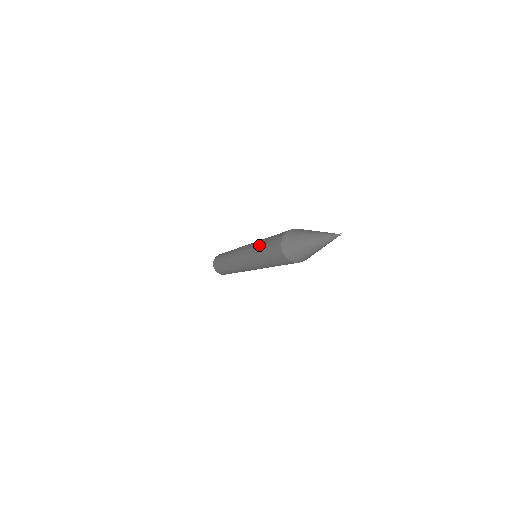
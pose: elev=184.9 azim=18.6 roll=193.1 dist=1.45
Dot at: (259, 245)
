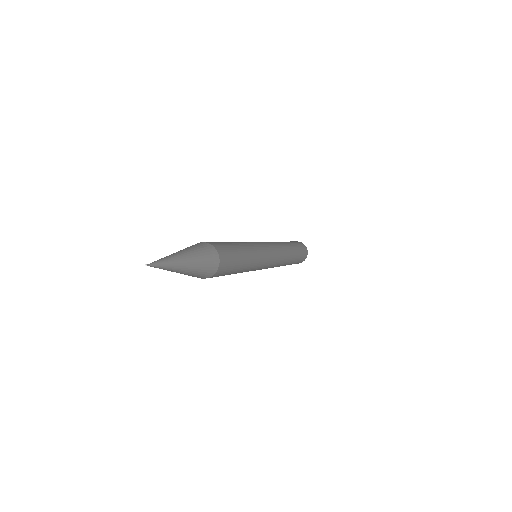
Dot at: occluded
